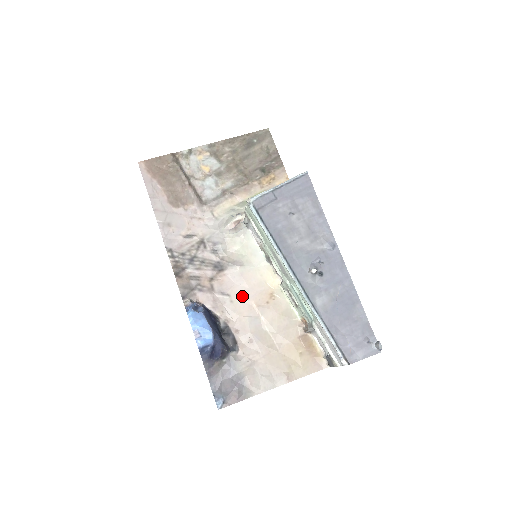
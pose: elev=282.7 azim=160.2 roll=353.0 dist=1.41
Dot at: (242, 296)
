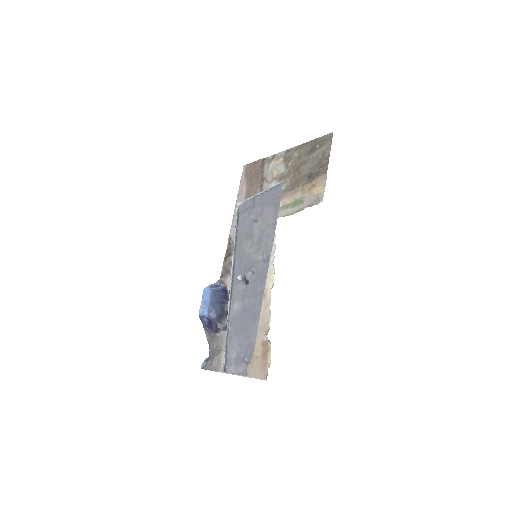
Dot at: occluded
